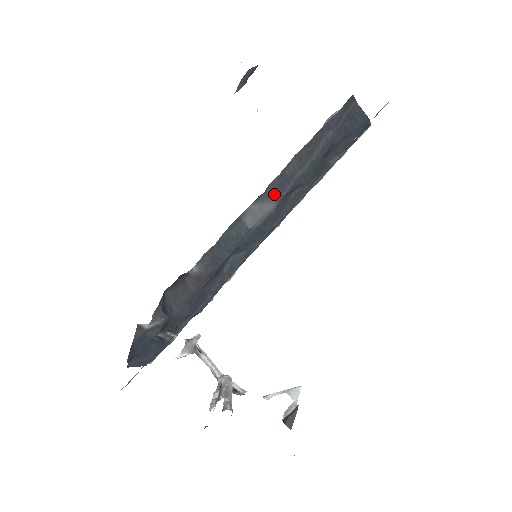
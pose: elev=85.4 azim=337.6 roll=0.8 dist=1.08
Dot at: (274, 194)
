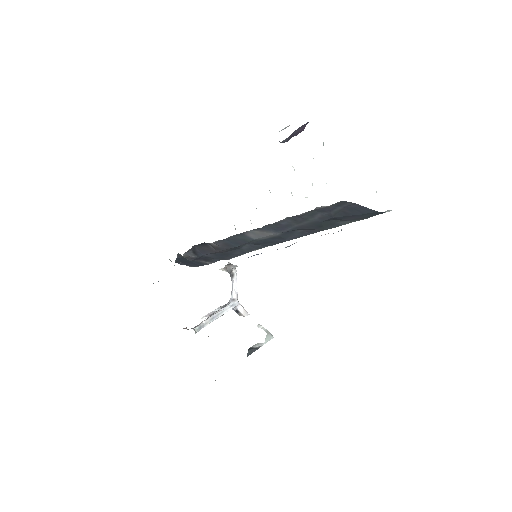
Dot at: (273, 230)
